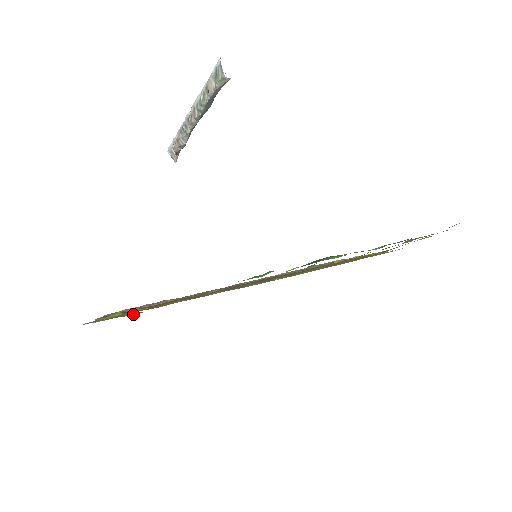
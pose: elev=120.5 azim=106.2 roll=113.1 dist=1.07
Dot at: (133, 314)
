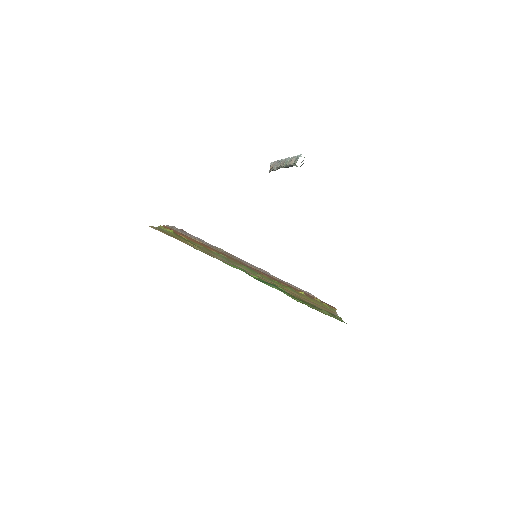
Dot at: occluded
